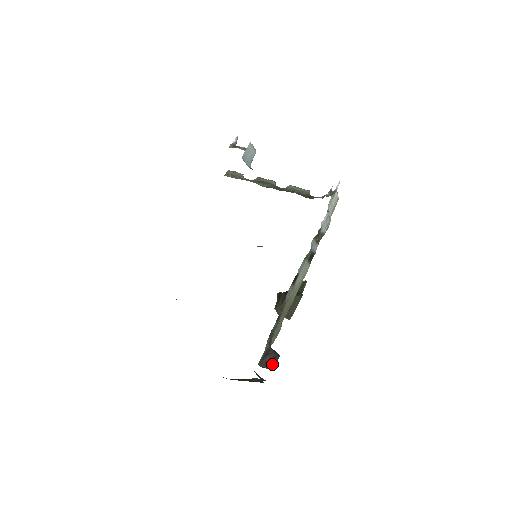
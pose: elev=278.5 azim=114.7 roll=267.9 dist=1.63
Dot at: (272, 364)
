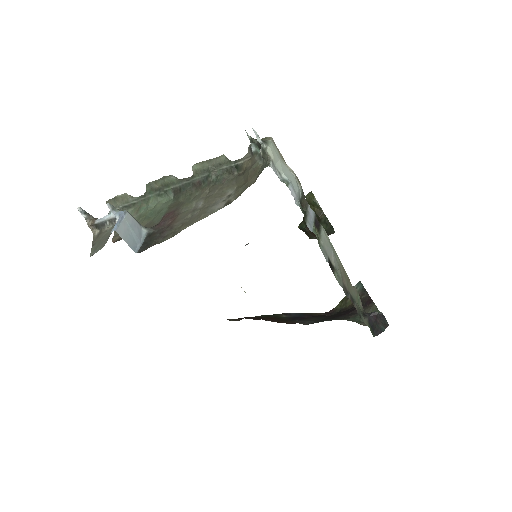
Dot at: (384, 325)
